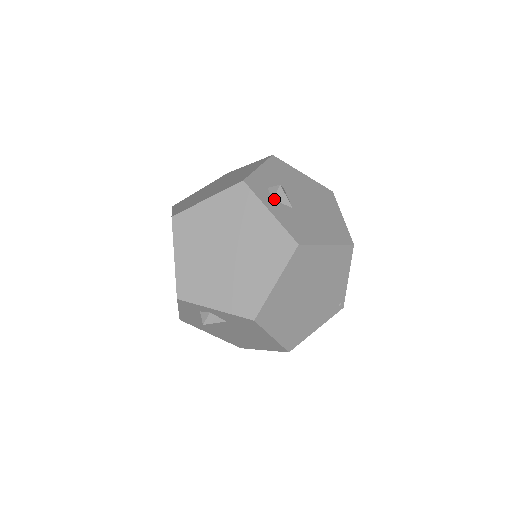
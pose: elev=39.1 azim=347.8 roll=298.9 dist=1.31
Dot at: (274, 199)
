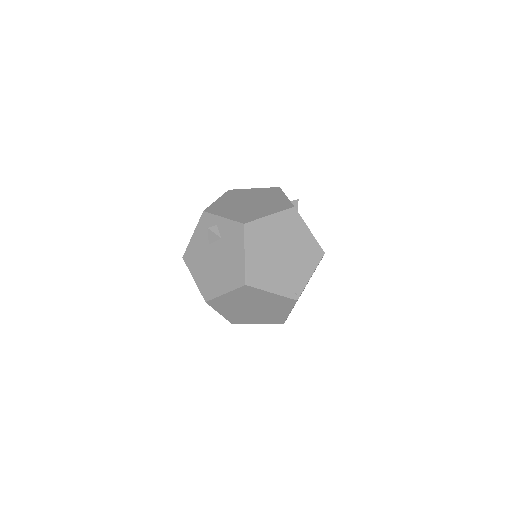
Dot at: (291, 202)
